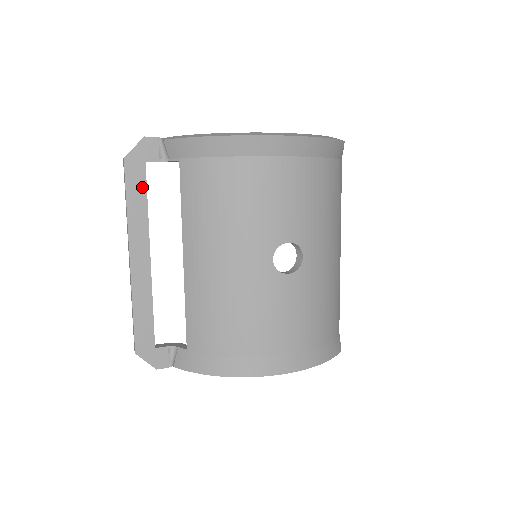
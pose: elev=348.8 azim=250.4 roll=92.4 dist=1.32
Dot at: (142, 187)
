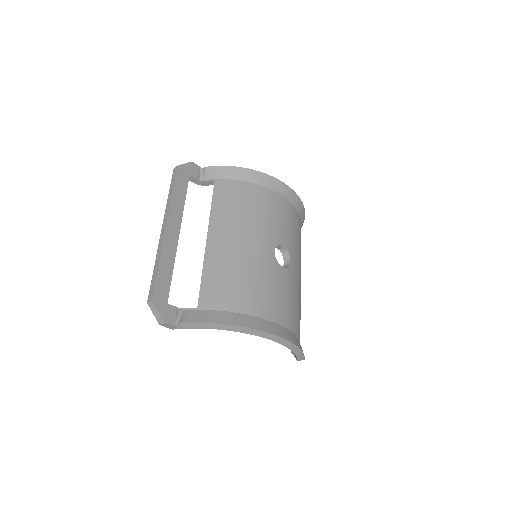
Dot at: (184, 187)
